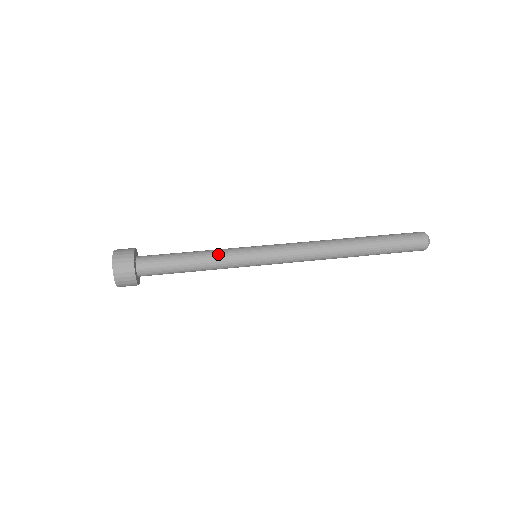
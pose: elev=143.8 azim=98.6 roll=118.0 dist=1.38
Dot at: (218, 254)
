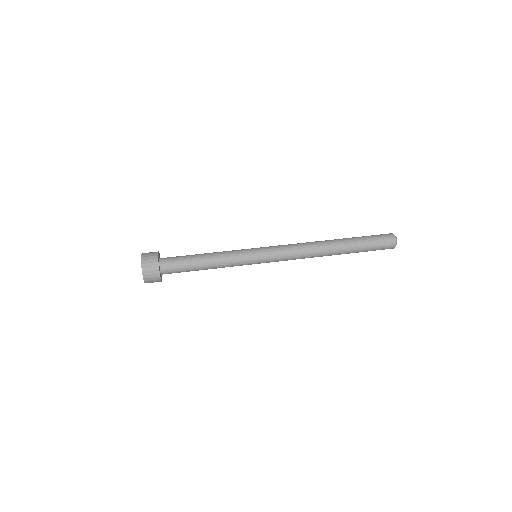
Dot at: (225, 253)
